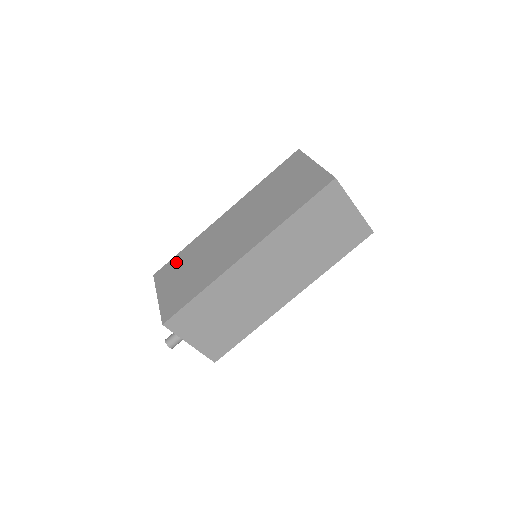
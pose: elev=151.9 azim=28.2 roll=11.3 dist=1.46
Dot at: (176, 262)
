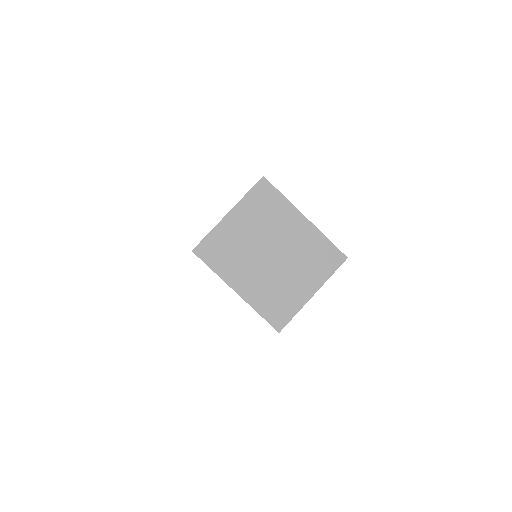
Dot at: occluded
